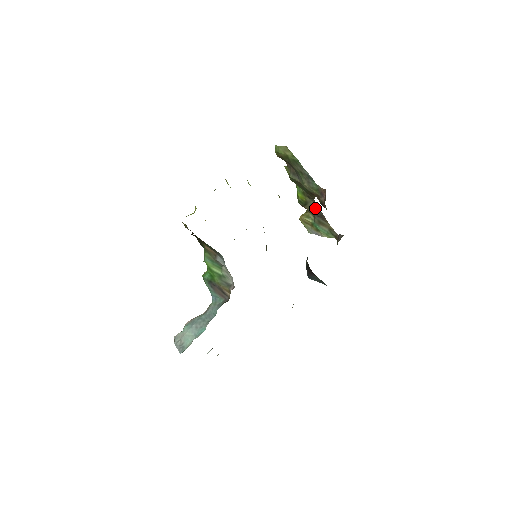
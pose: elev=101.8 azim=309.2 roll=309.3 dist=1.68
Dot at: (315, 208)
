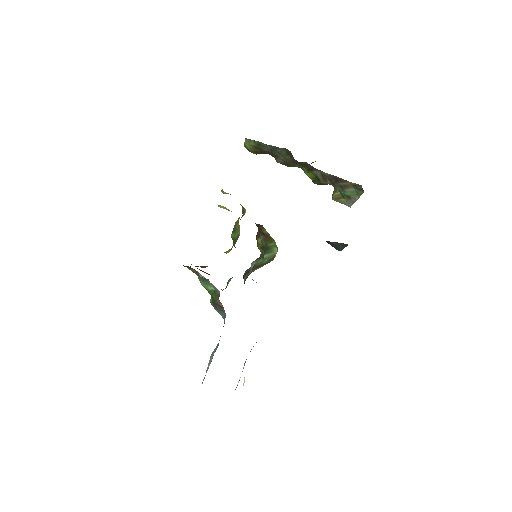
Dot at: (326, 176)
